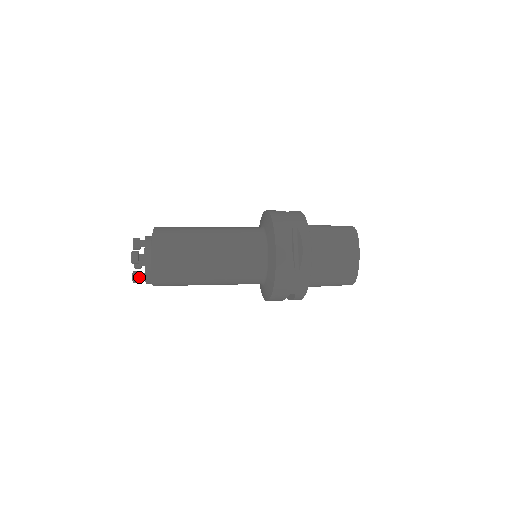
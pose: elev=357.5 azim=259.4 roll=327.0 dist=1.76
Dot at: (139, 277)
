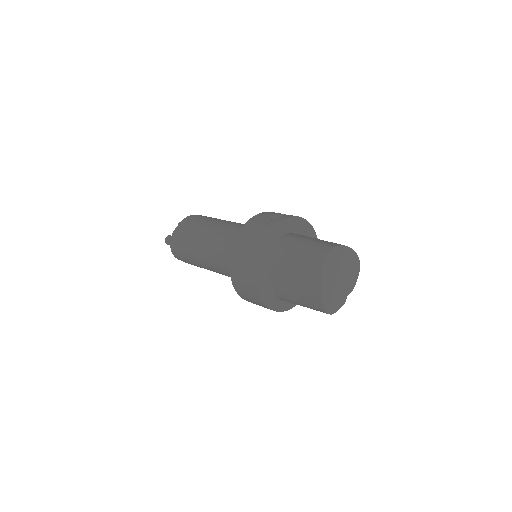
Dot at: occluded
